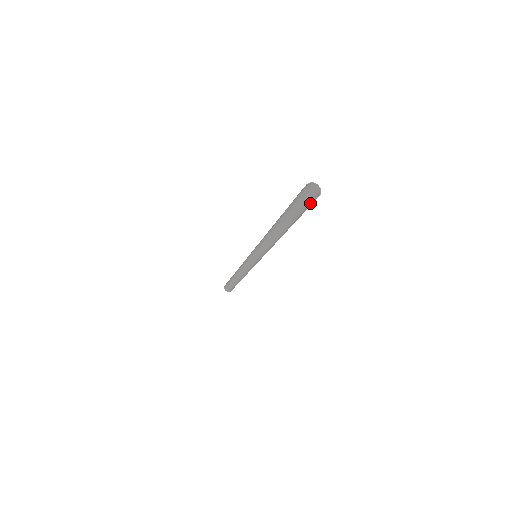
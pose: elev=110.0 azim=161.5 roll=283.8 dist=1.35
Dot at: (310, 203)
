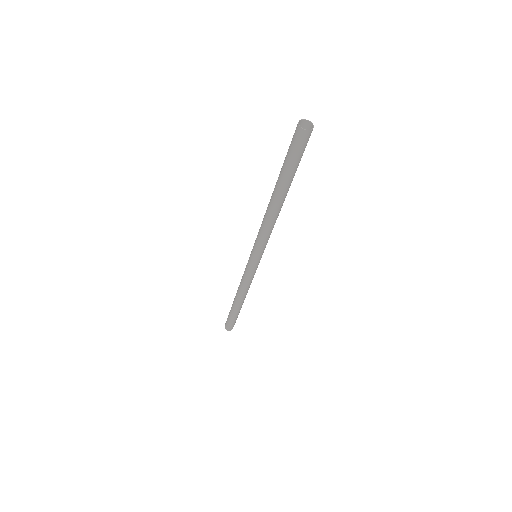
Dot at: (307, 139)
